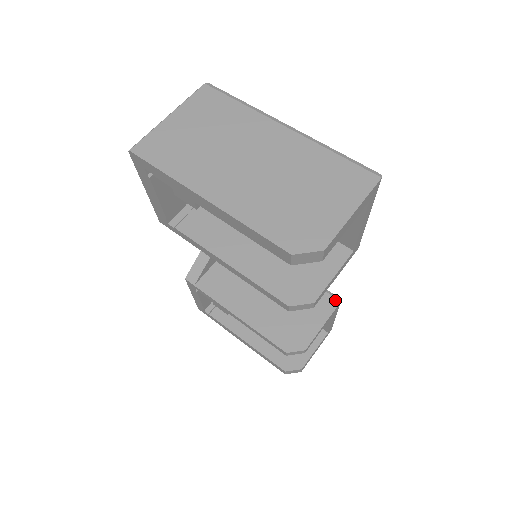
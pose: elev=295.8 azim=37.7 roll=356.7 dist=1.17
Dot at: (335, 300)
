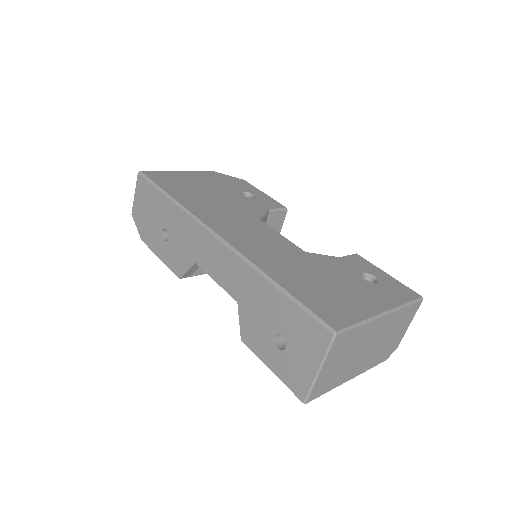
Dot at: (284, 212)
